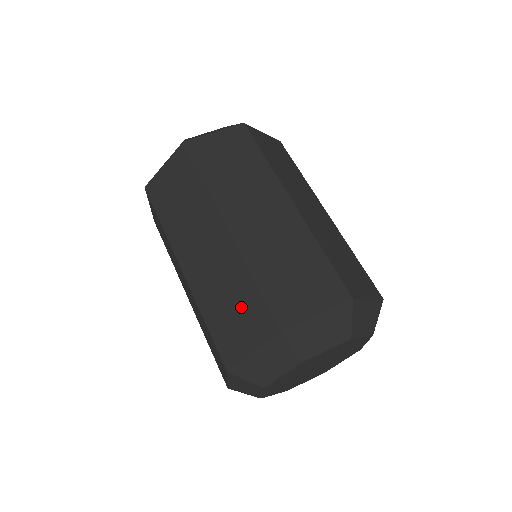
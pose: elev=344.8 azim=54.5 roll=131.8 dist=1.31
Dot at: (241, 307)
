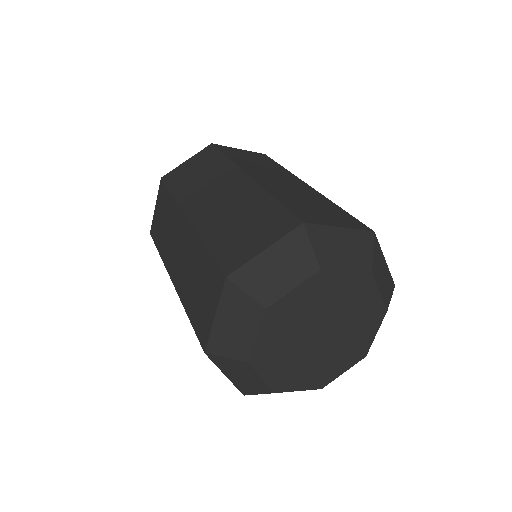
Dot at: (202, 279)
